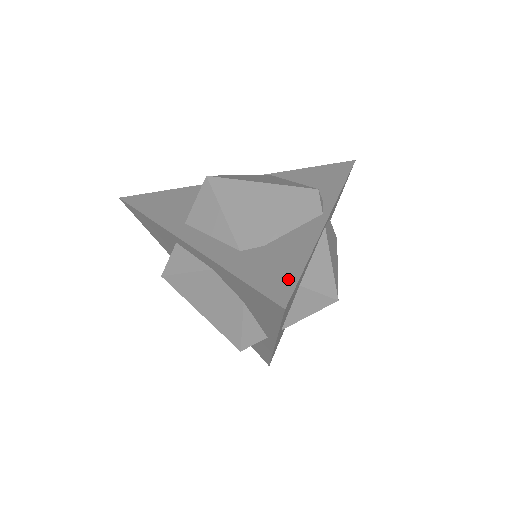
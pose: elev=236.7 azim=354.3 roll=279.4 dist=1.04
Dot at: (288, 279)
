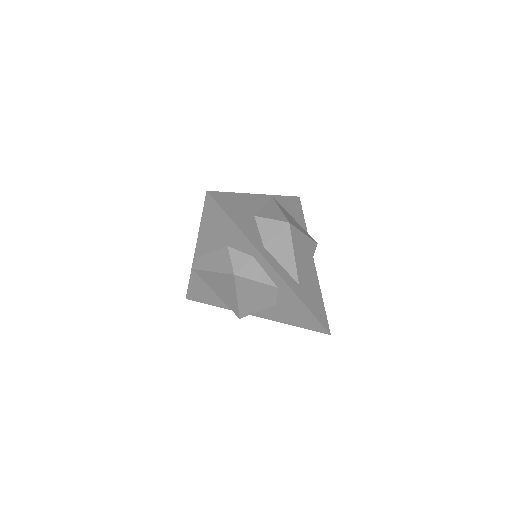
Dot at: (323, 313)
